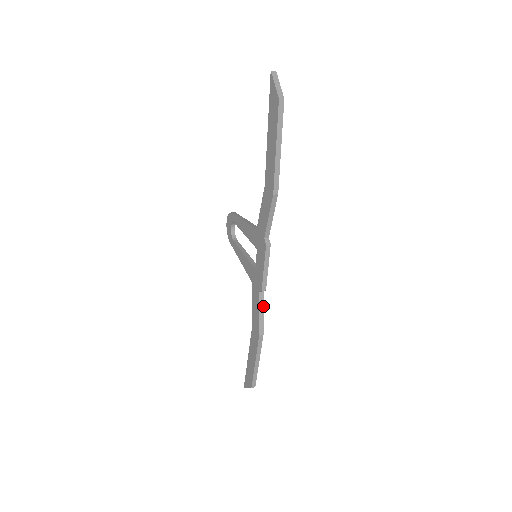
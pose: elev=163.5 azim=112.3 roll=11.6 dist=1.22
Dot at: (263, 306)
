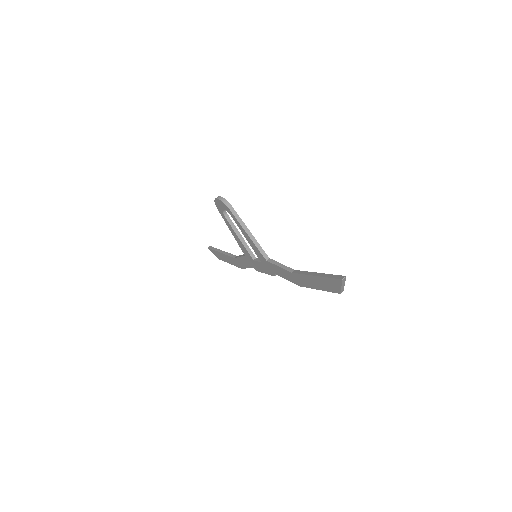
Dot at: occluded
